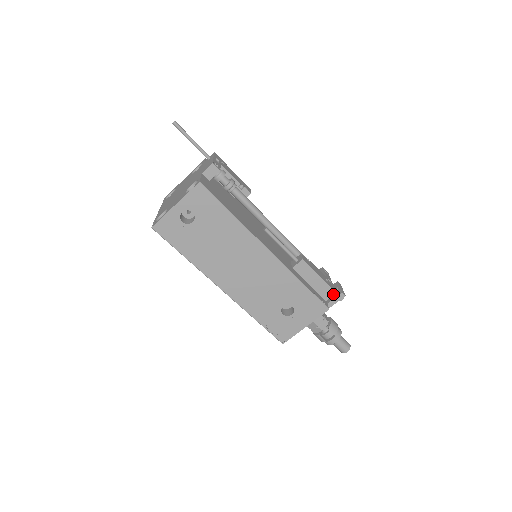
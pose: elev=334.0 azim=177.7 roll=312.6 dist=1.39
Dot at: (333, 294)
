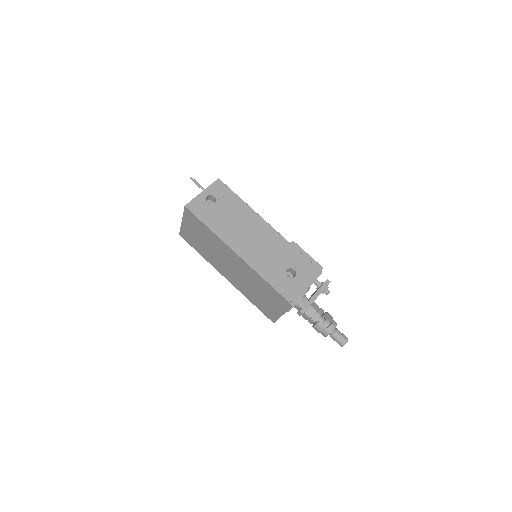
Dot at: (321, 269)
